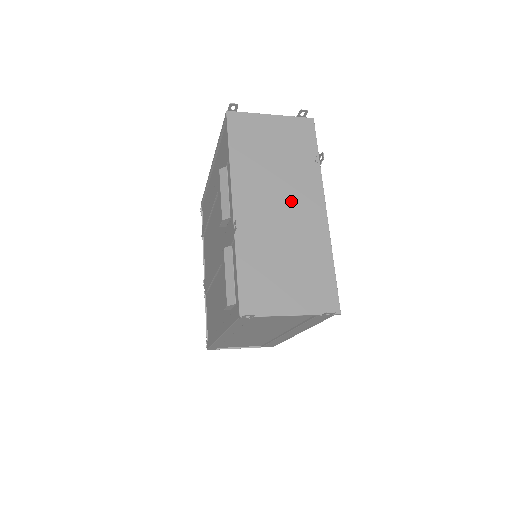
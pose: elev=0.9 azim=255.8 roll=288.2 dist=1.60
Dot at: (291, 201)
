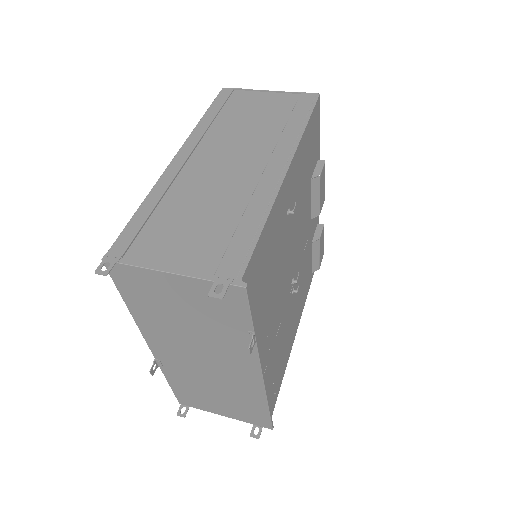
Dot at: (216, 360)
